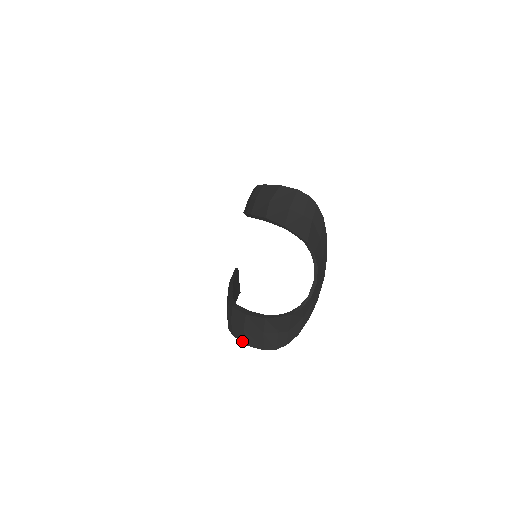
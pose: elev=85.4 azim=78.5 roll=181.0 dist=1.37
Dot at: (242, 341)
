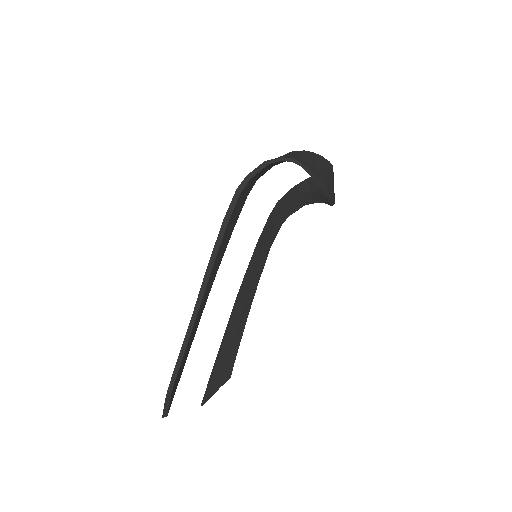
Dot at: (258, 166)
